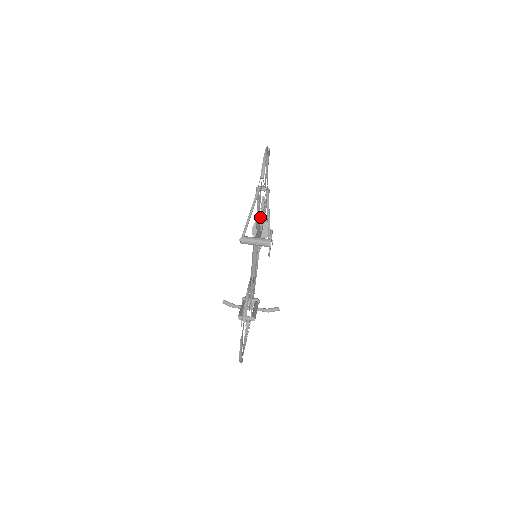
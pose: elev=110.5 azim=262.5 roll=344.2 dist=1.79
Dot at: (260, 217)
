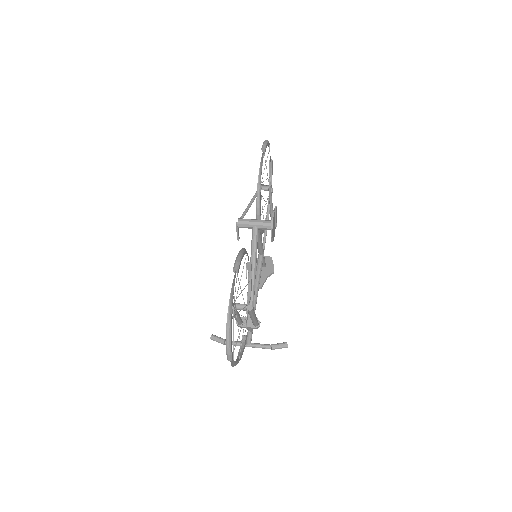
Dot at: occluded
